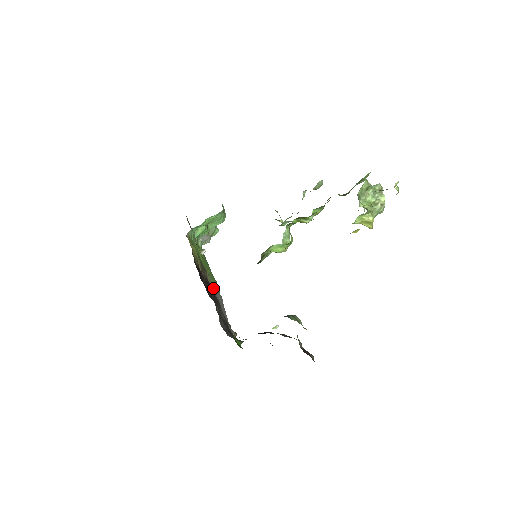
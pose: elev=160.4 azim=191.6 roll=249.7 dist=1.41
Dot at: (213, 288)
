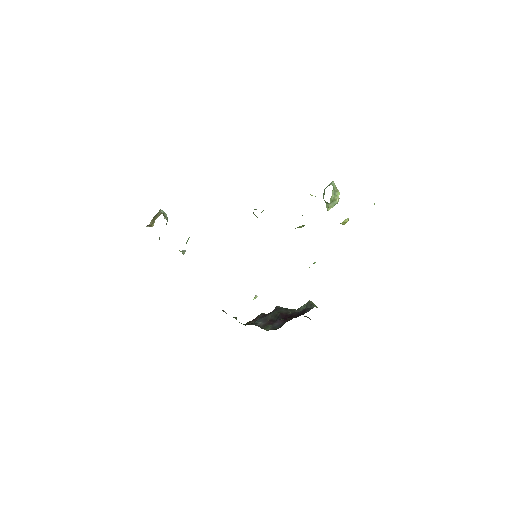
Dot at: occluded
